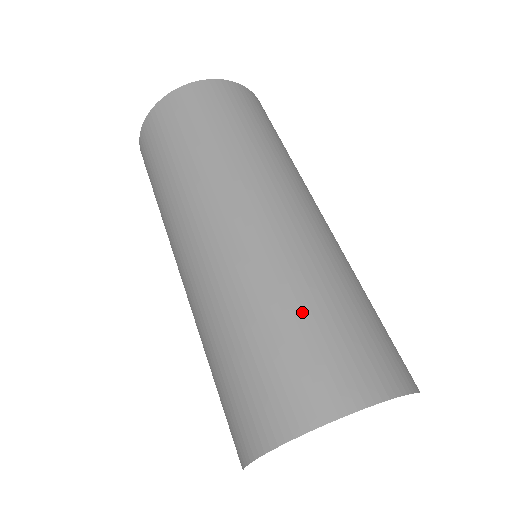
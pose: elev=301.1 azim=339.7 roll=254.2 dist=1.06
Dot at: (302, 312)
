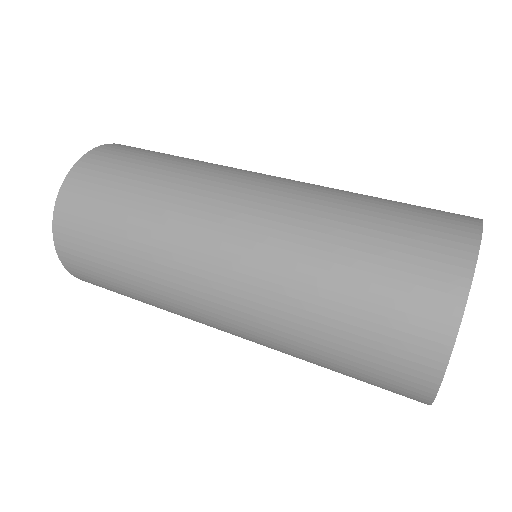
Dot at: (359, 242)
